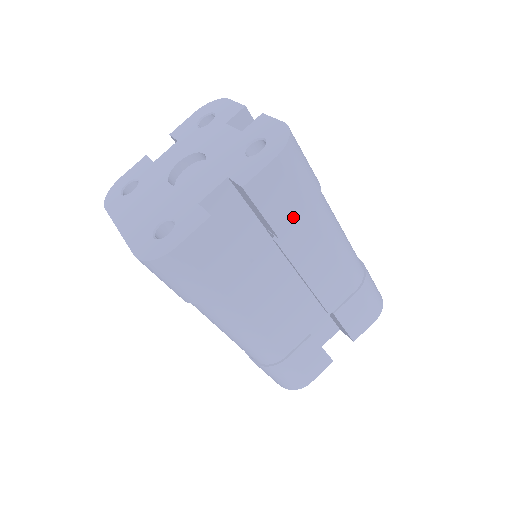
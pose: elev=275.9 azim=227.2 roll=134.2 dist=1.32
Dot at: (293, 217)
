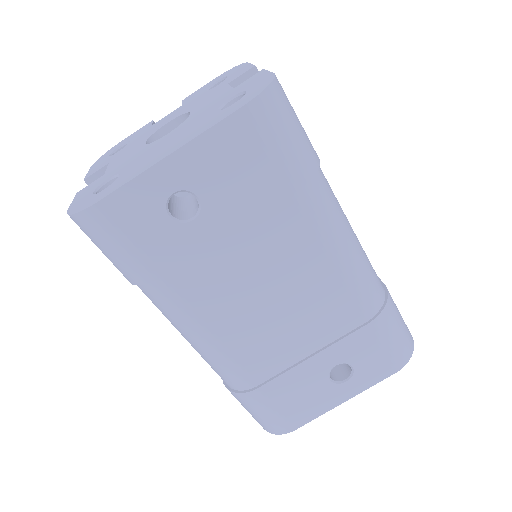
Dot at: occluded
